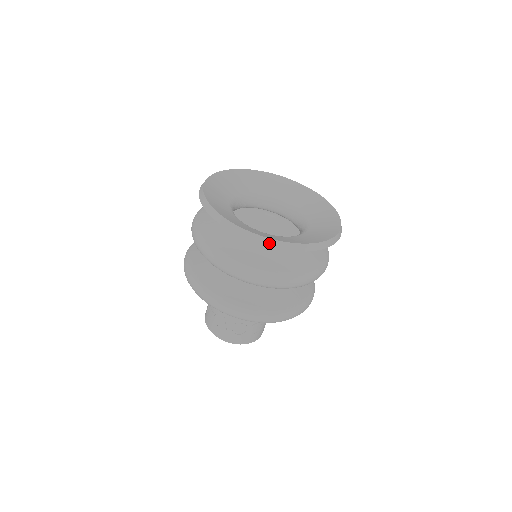
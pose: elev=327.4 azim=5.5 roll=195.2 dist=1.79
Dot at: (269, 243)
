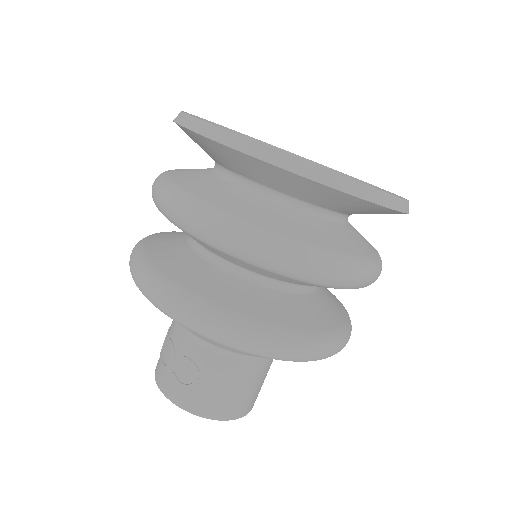
Dot at: (180, 119)
